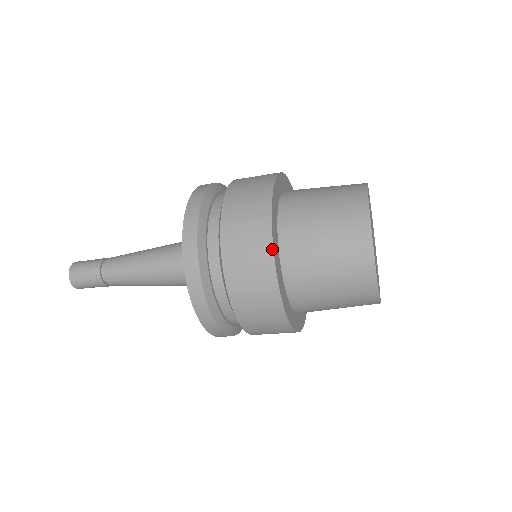
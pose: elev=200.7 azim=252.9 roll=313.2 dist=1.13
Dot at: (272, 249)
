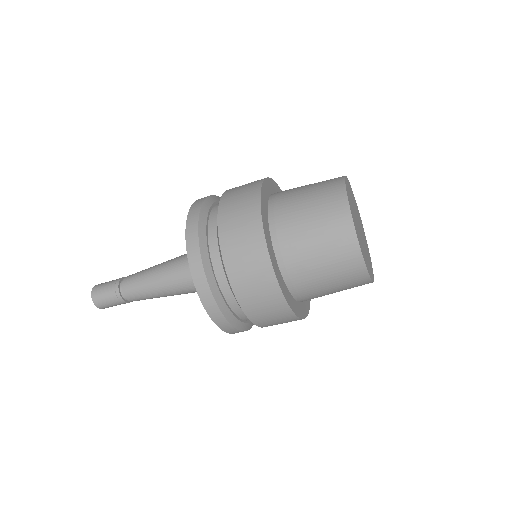
Dot at: (263, 180)
